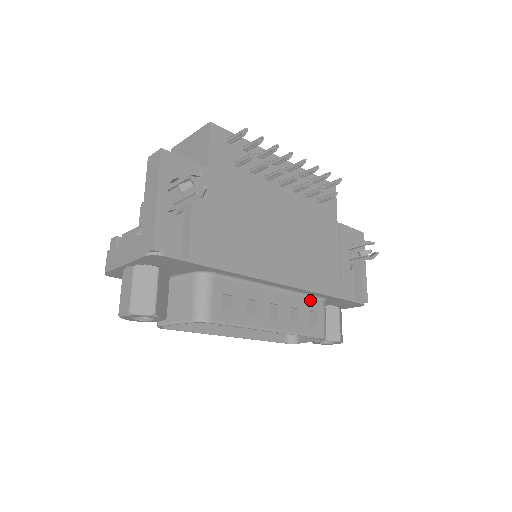
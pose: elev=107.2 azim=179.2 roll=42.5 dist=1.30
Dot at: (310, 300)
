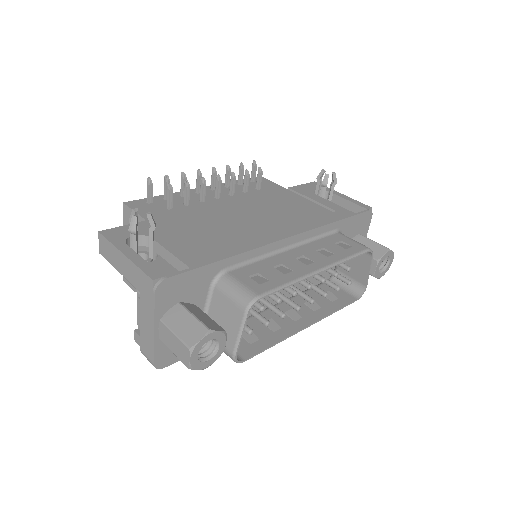
Dot at: (326, 238)
